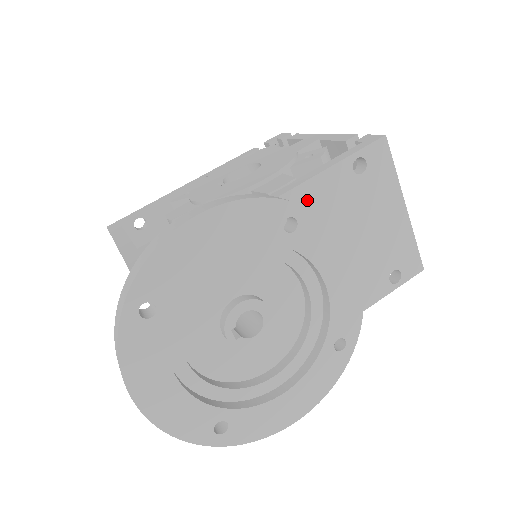
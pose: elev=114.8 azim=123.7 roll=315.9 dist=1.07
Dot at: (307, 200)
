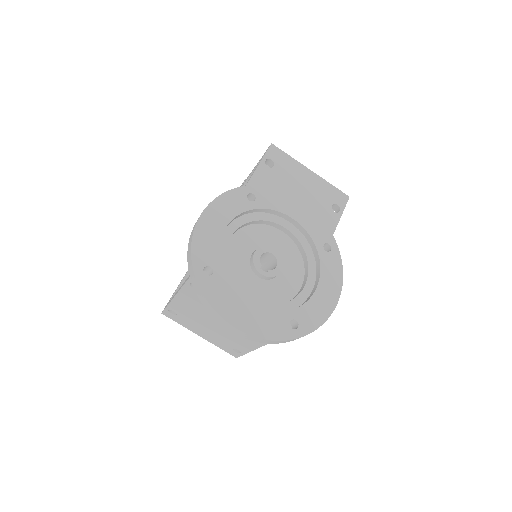
Dot at: occluded
